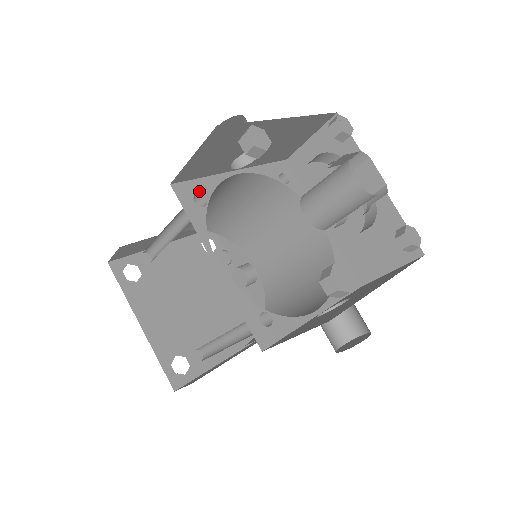
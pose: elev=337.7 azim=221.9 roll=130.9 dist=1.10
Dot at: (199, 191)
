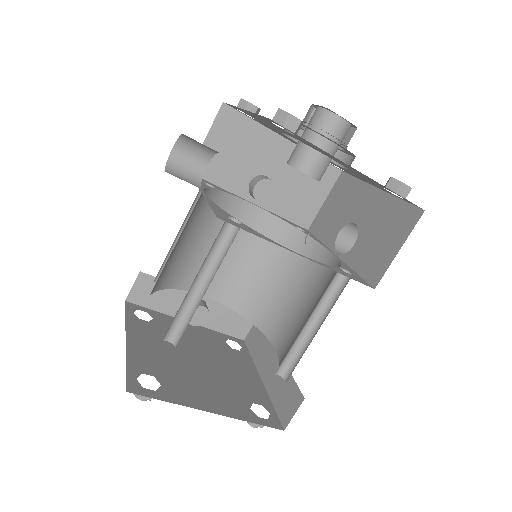
Dot at: (224, 214)
